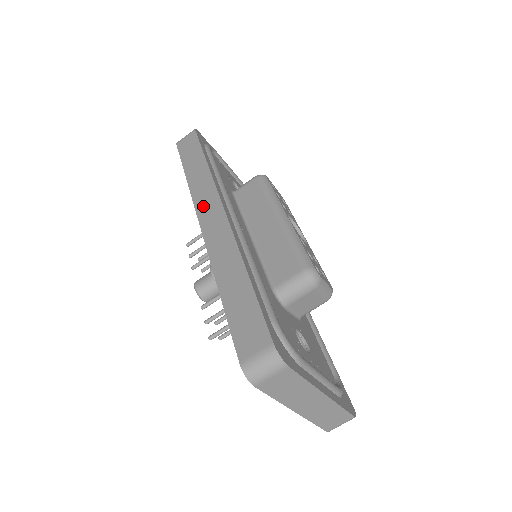
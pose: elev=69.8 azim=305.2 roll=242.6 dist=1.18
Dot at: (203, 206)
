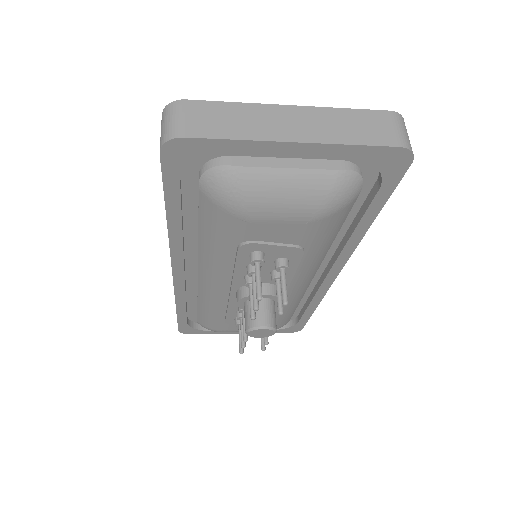
Dot at: occluded
